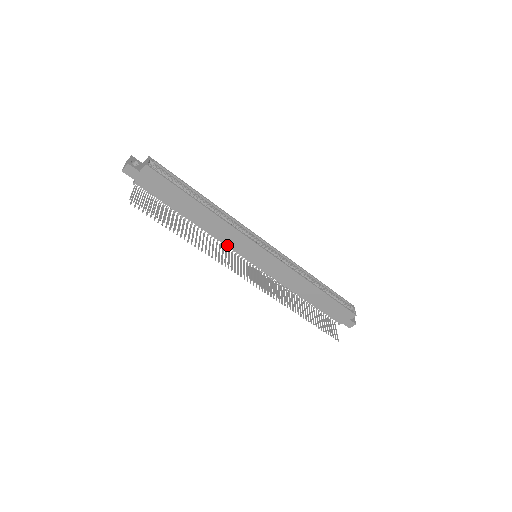
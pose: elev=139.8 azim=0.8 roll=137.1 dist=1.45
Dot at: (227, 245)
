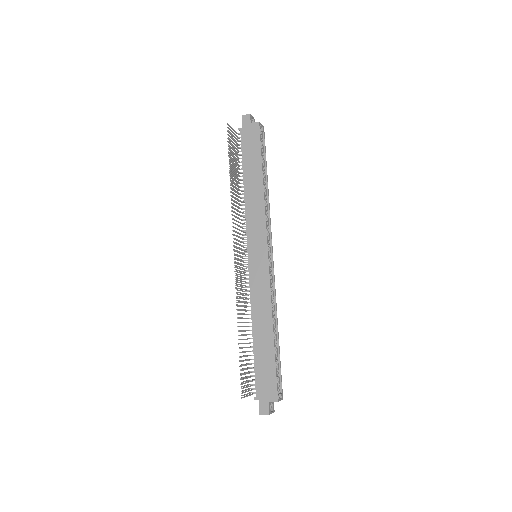
Dot at: (247, 224)
